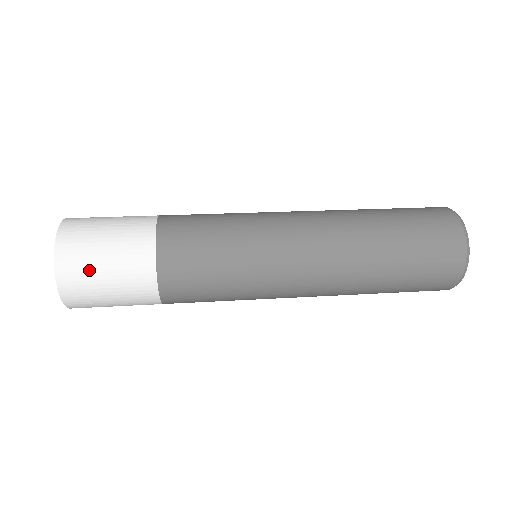
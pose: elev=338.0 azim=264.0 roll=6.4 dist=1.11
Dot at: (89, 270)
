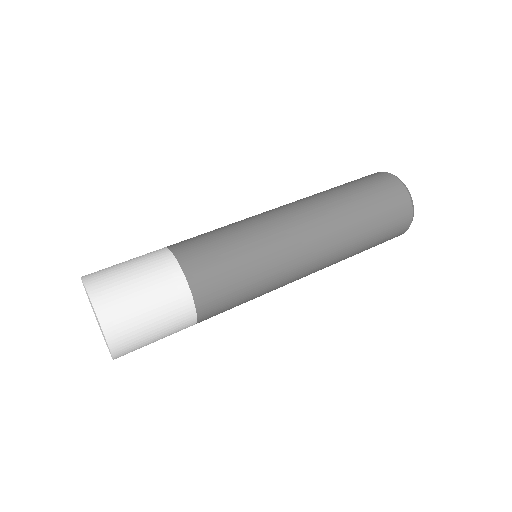
Dot at: occluded
